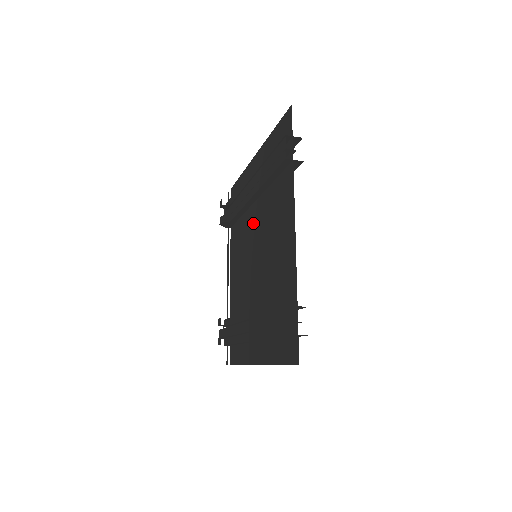
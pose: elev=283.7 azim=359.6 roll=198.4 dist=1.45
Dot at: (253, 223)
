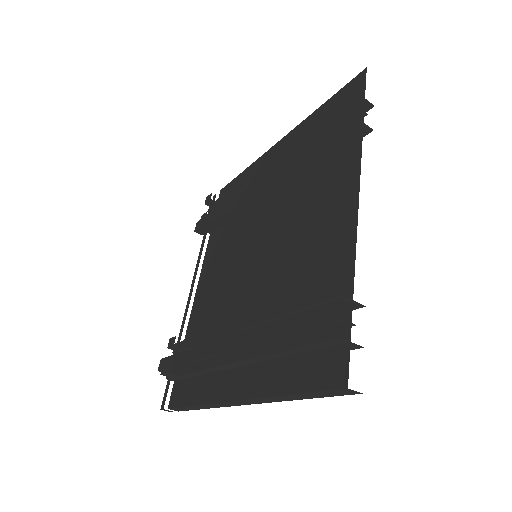
Dot at: (260, 216)
